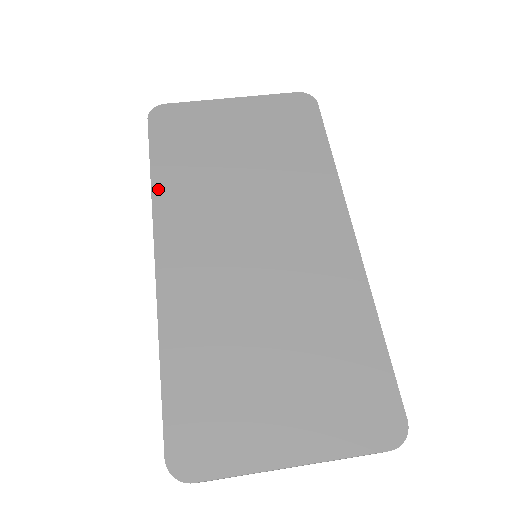
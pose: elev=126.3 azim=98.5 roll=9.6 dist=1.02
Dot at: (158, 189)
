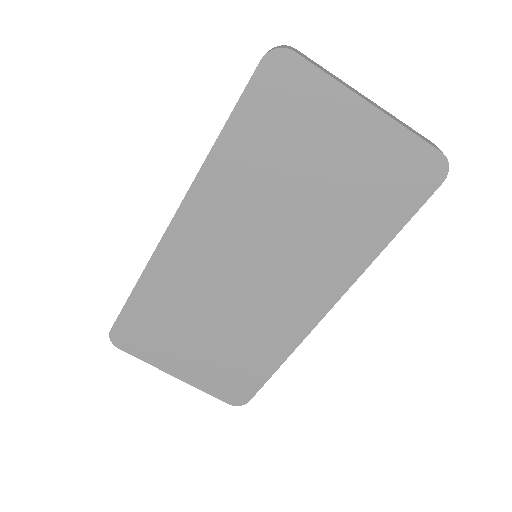
Dot at: (213, 161)
